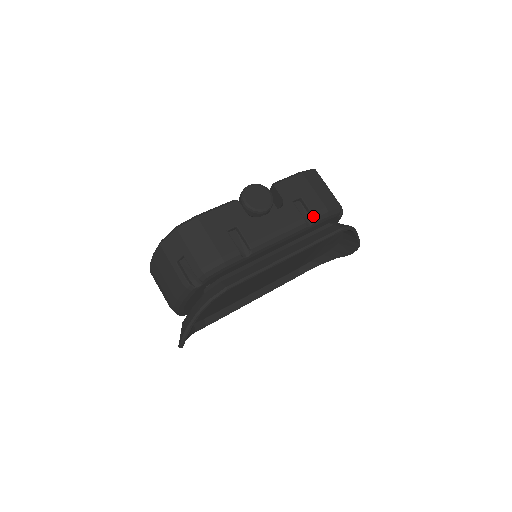
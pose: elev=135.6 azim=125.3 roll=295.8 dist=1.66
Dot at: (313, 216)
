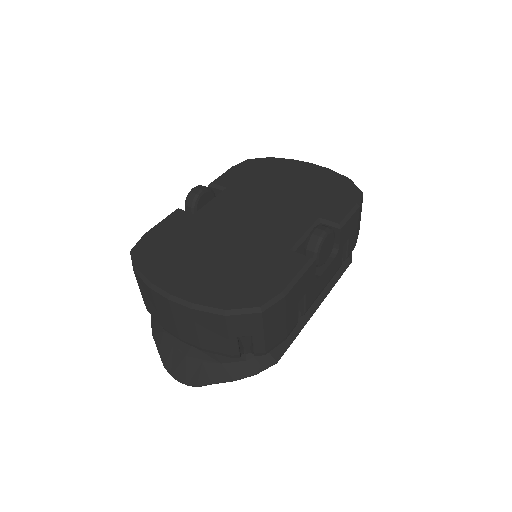
Dot at: (346, 258)
